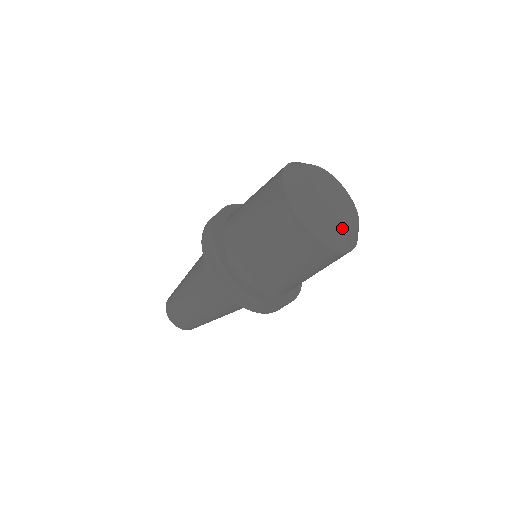
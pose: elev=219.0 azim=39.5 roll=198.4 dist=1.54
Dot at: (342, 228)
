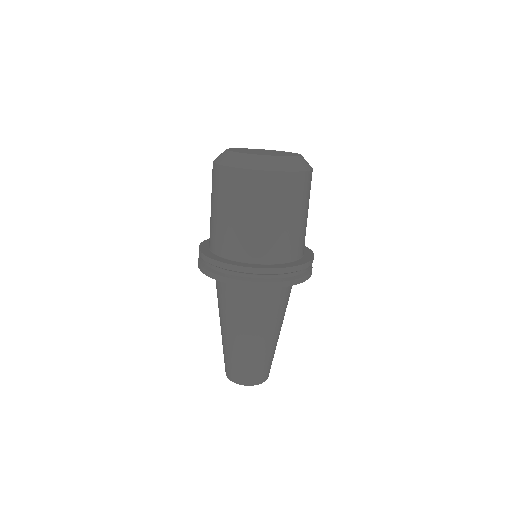
Dot at: (261, 155)
